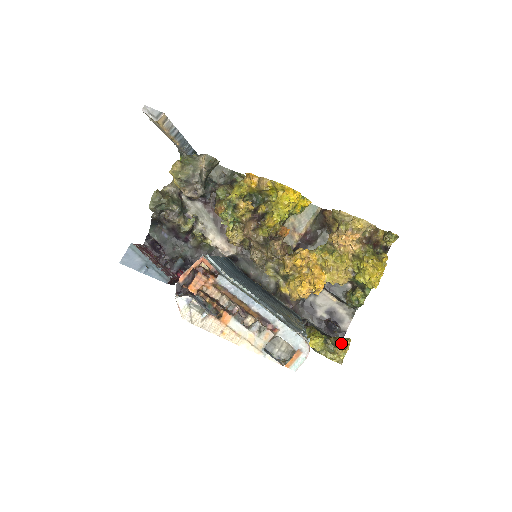
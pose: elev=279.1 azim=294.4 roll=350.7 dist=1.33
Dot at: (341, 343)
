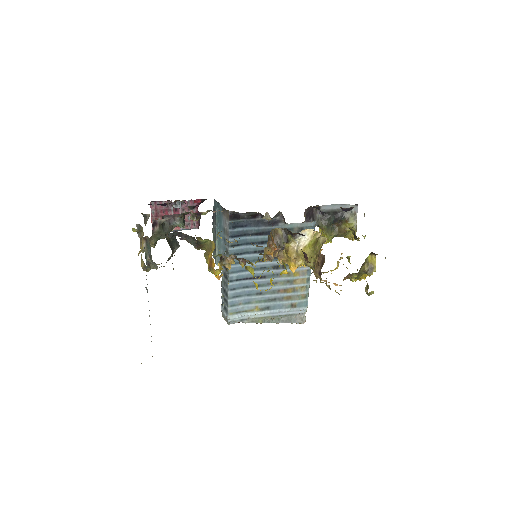
Dot at: occluded
